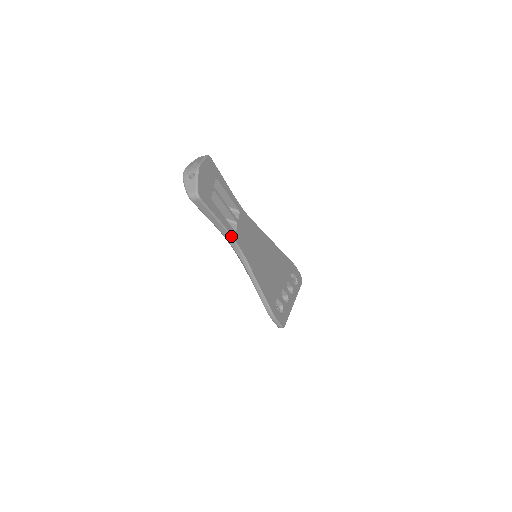
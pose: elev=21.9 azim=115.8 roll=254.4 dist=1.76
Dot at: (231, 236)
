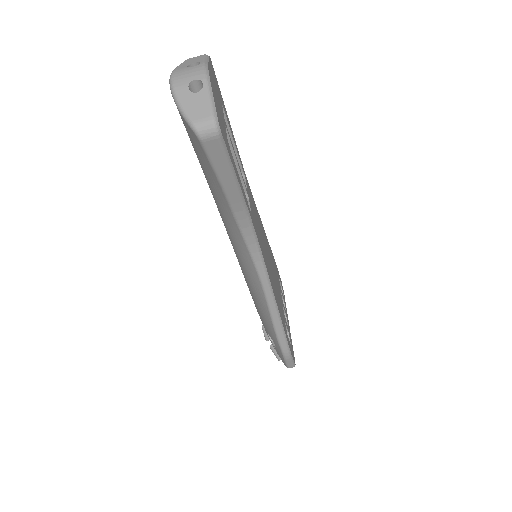
Dot at: (249, 219)
